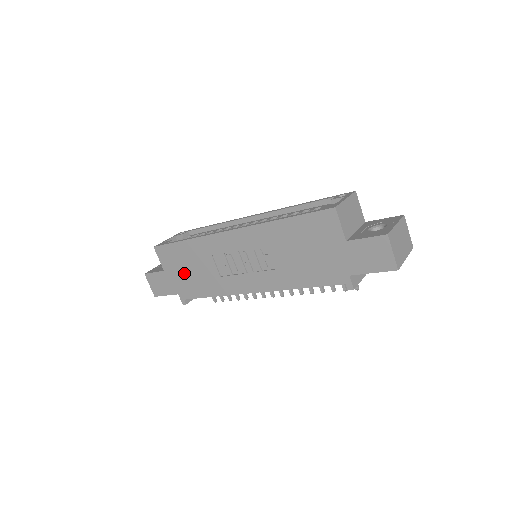
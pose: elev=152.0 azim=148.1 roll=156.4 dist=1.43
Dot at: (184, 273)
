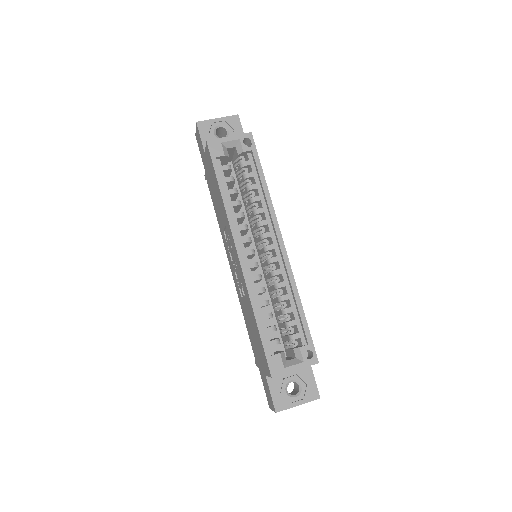
Dot at: (212, 183)
